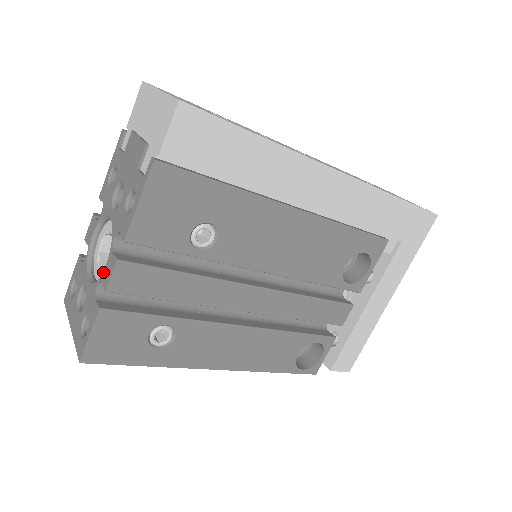
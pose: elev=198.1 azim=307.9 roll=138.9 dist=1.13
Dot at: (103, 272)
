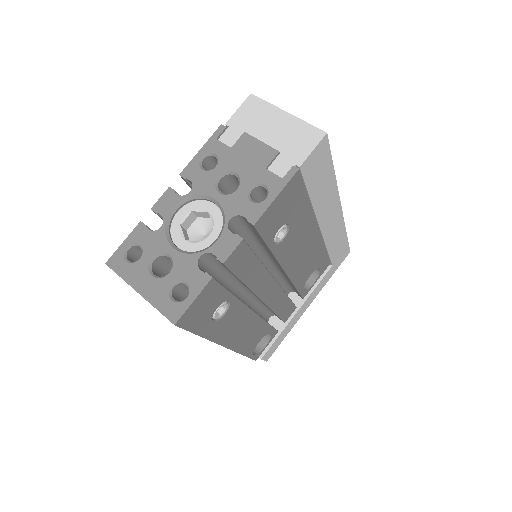
Dot at: (213, 246)
